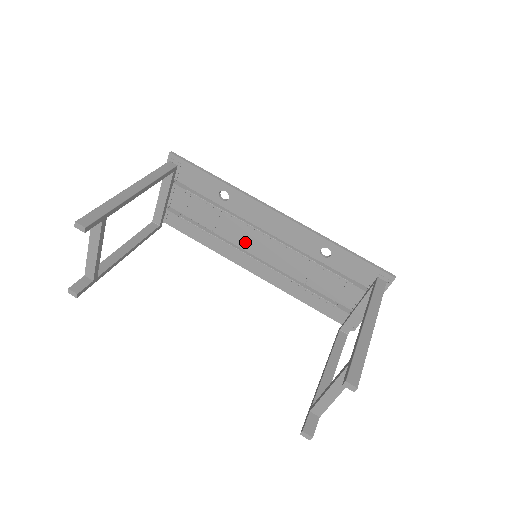
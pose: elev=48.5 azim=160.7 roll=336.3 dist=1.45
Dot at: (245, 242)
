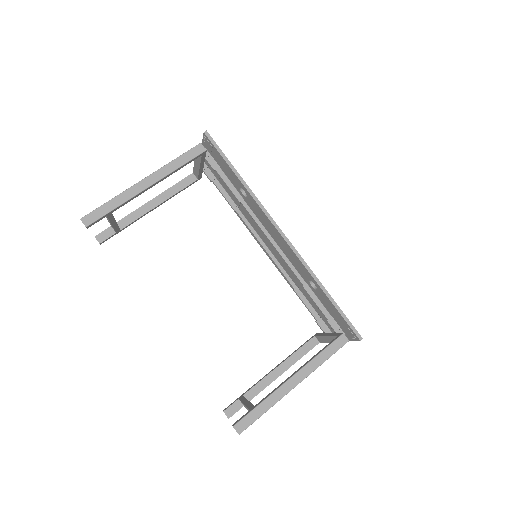
Dot at: (259, 231)
